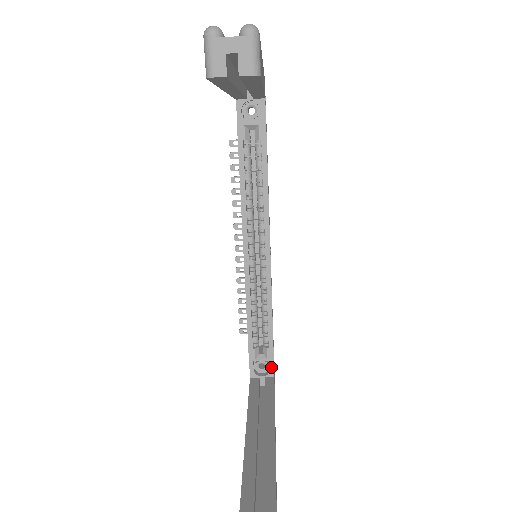
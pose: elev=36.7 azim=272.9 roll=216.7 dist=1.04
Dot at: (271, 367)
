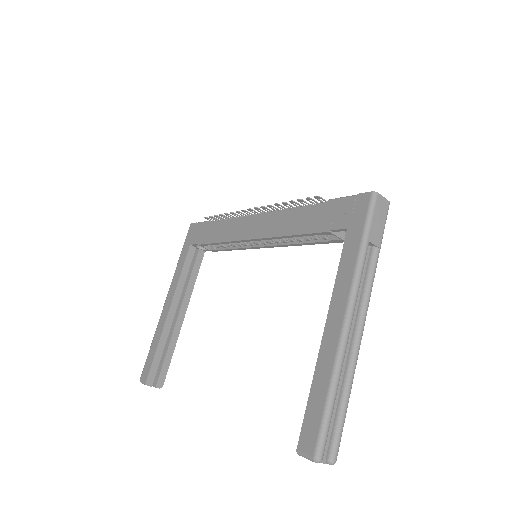
Dot at: (208, 250)
